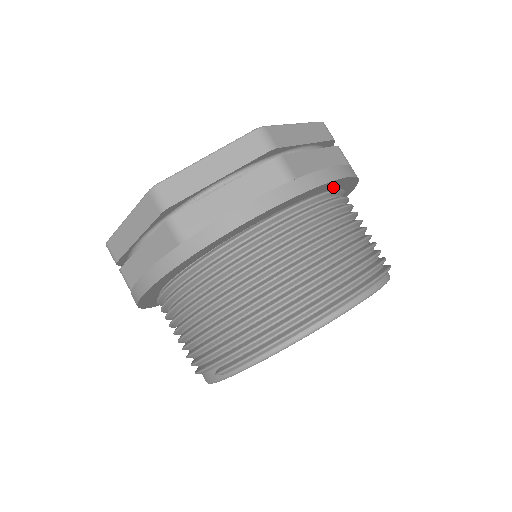
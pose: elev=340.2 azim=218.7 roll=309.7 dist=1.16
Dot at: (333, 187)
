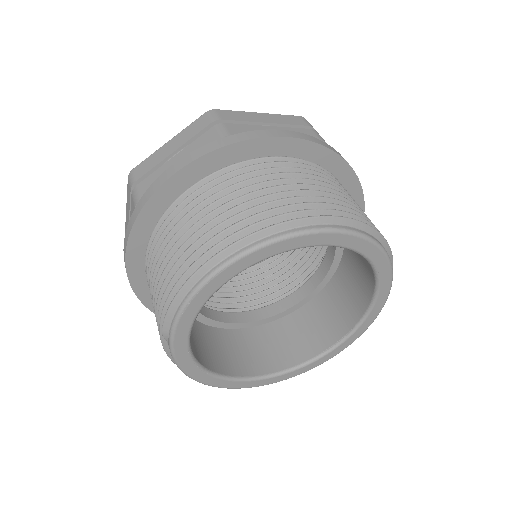
Dot at: (294, 155)
